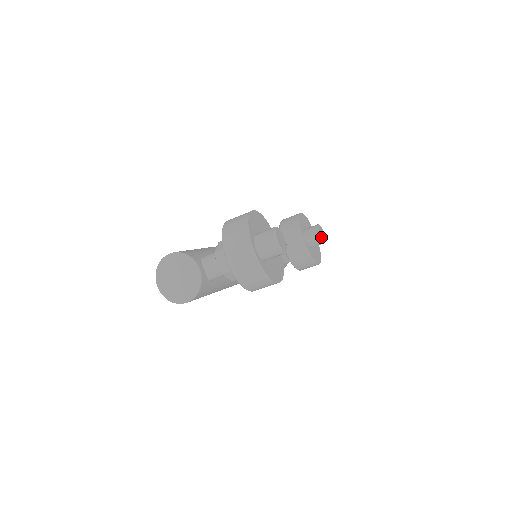
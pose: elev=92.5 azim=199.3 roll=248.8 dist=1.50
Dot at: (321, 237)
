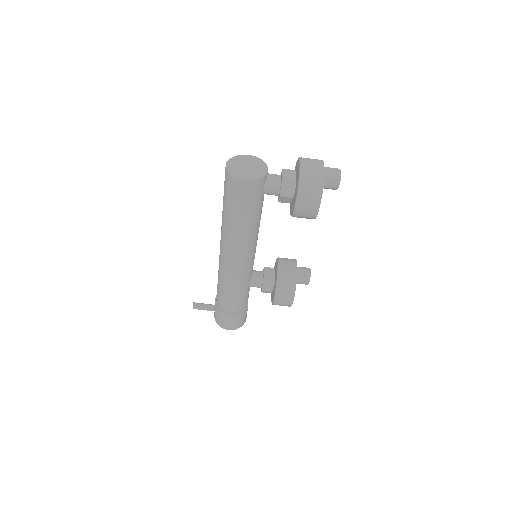
Dot at: (310, 274)
